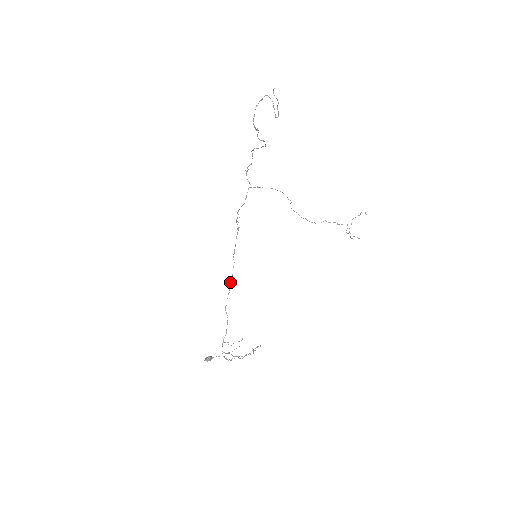
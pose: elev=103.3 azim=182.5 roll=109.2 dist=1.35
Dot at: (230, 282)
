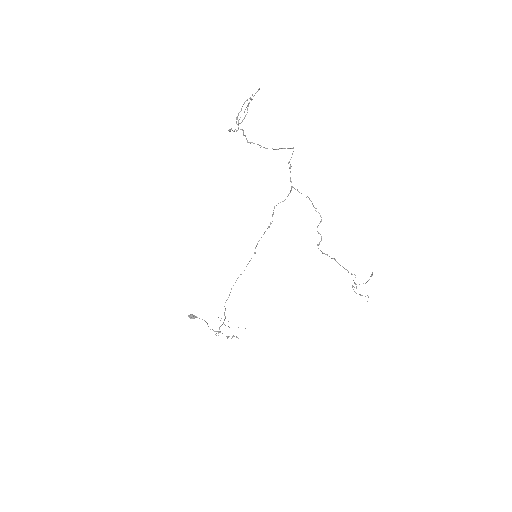
Dot at: occluded
